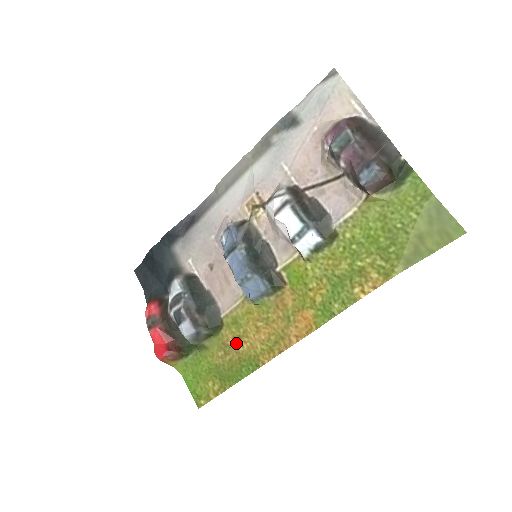
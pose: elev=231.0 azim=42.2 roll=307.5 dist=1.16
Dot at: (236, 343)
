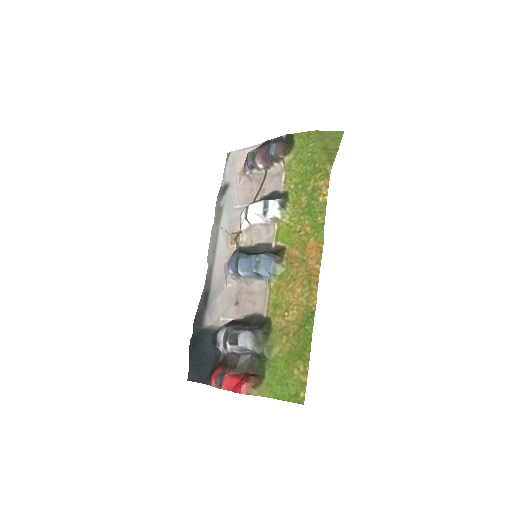
Dot at: (287, 318)
